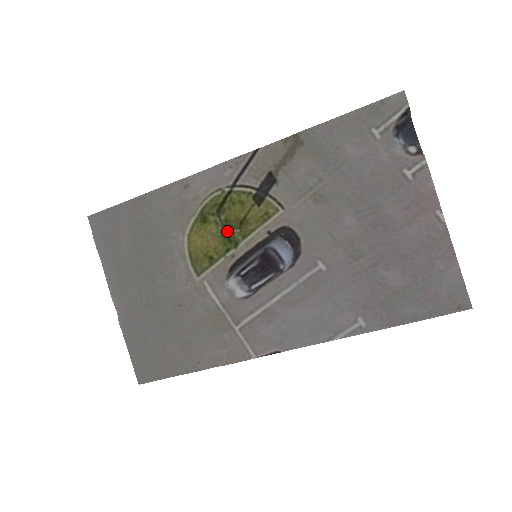
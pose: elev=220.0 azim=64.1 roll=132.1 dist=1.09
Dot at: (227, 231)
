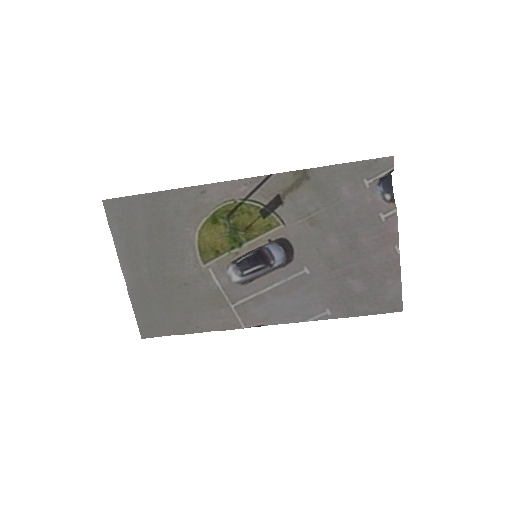
Dot at: (233, 232)
